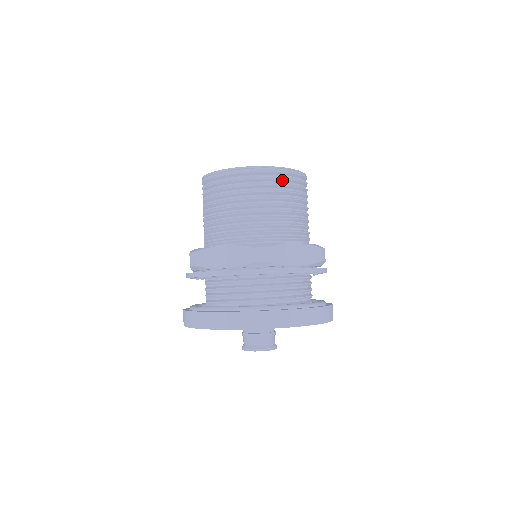
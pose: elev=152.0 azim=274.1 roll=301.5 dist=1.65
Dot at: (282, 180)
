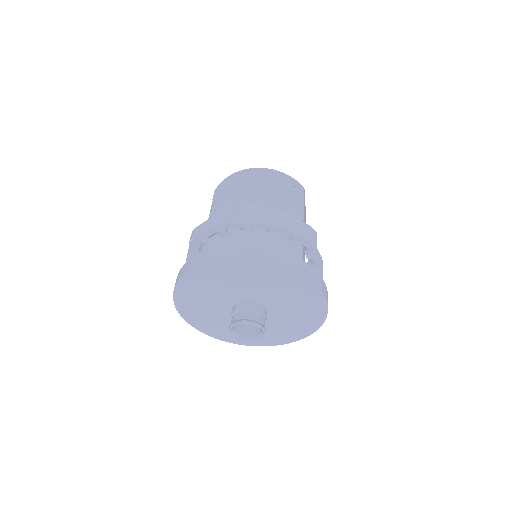
Dot at: (277, 177)
